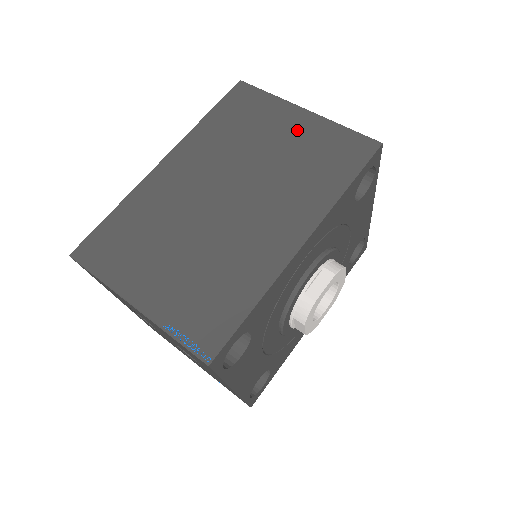
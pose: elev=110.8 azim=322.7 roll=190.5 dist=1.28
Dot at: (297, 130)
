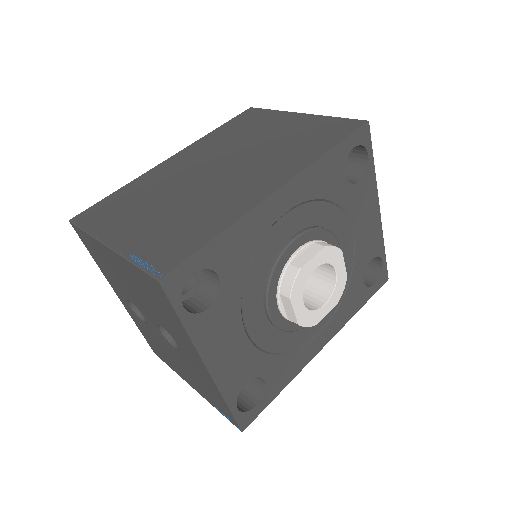
Dot at: (291, 125)
